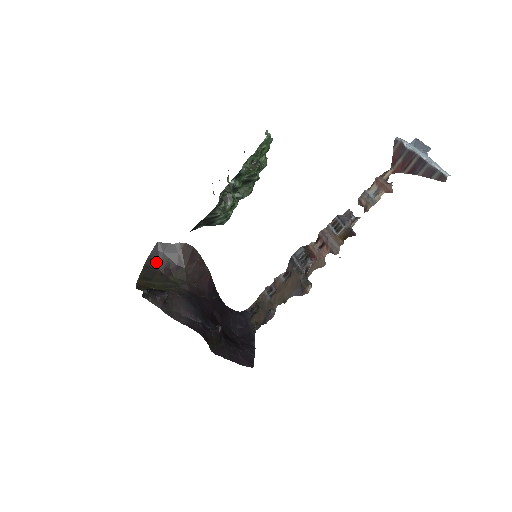
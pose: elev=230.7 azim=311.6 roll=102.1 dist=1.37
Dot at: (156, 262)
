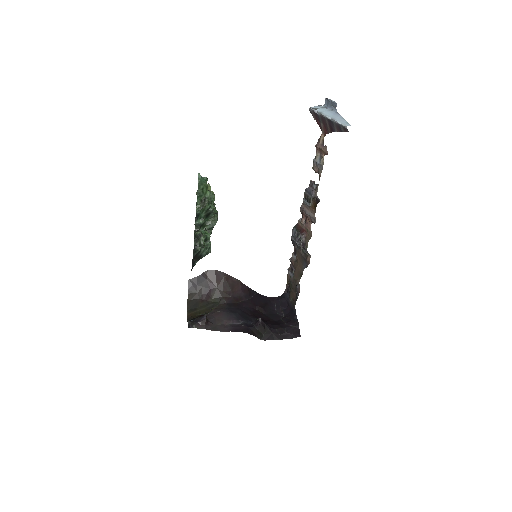
Dot at: (195, 294)
